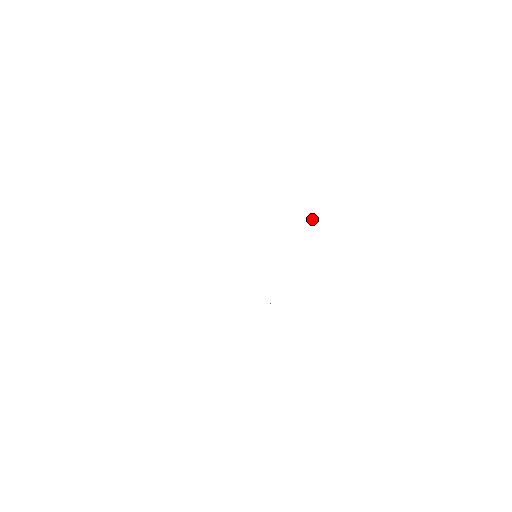
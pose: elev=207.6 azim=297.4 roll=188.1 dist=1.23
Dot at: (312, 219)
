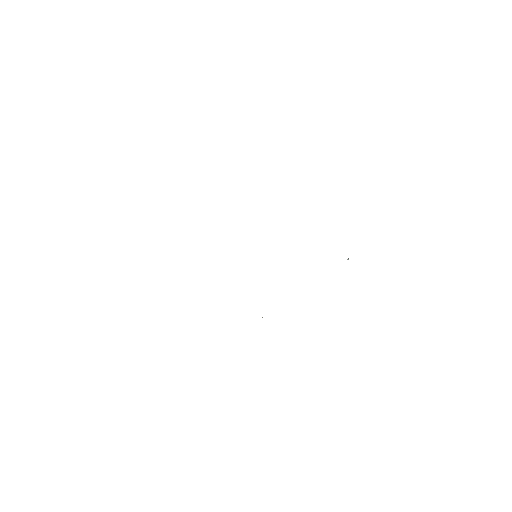
Dot at: (348, 259)
